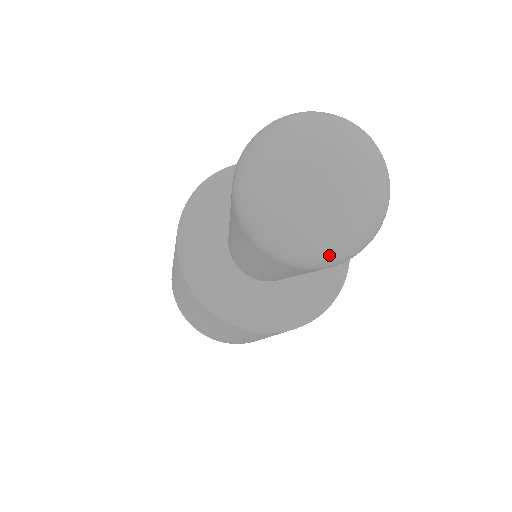
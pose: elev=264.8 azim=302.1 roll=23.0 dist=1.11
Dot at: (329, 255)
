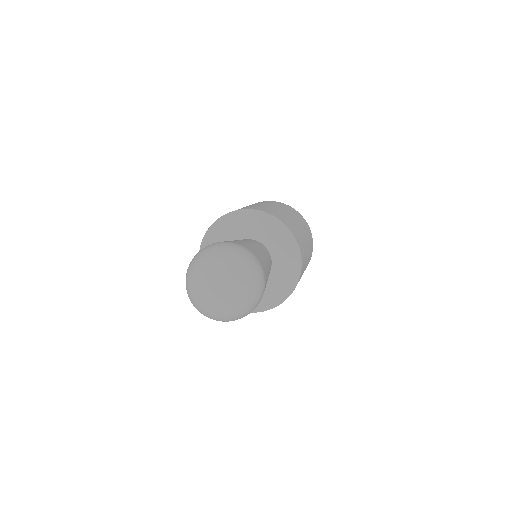
Dot at: occluded
